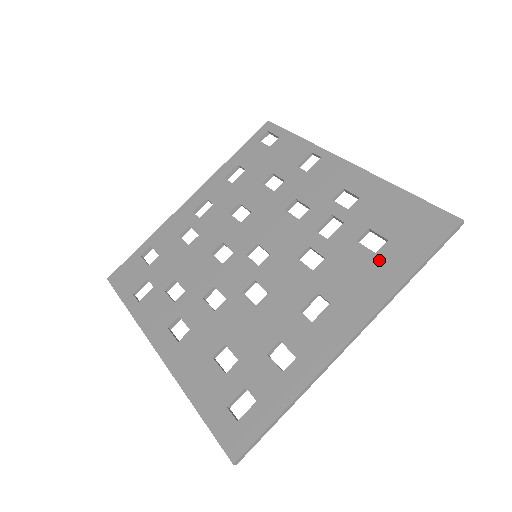
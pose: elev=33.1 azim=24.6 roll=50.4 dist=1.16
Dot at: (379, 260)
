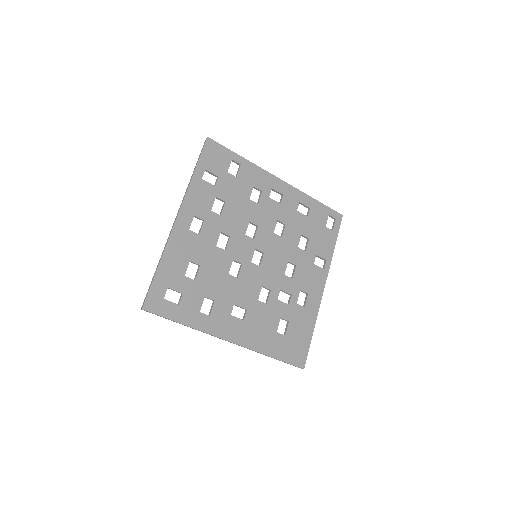
Dot at: (274, 336)
